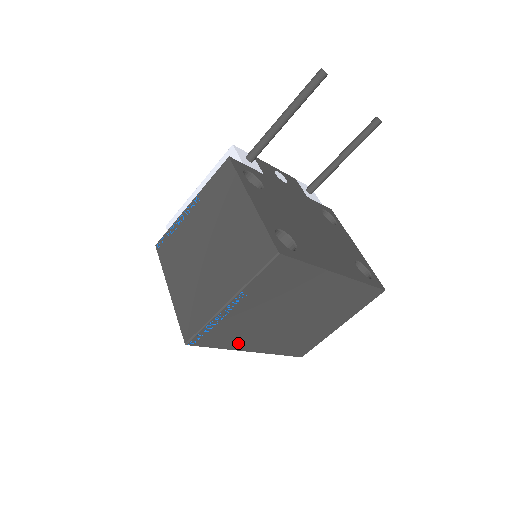
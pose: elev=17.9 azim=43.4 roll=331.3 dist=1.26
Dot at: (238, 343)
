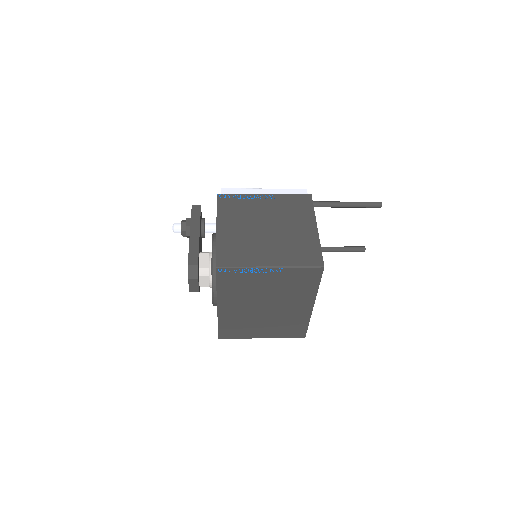
Dot at: (226, 295)
